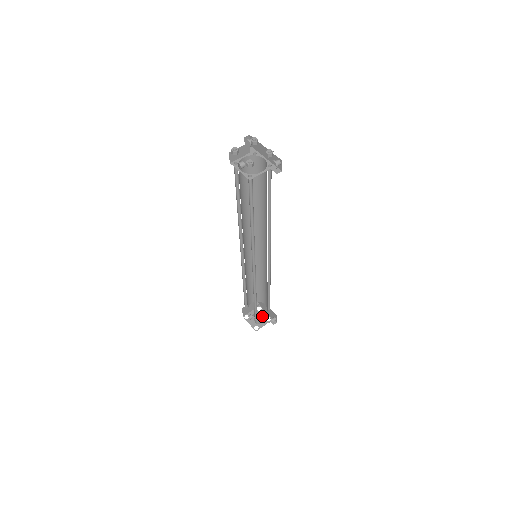
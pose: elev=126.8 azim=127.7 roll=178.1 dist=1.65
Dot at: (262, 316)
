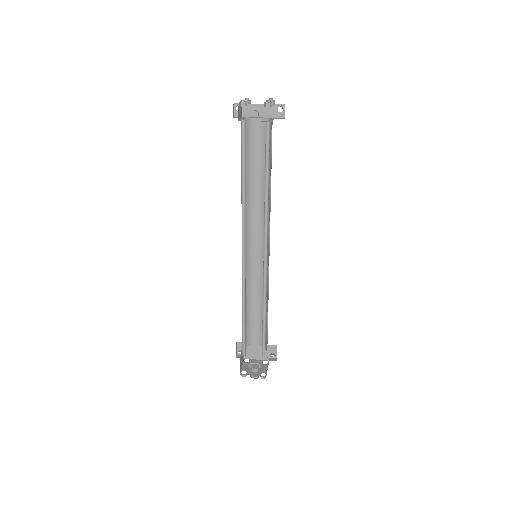
Dot at: occluded
